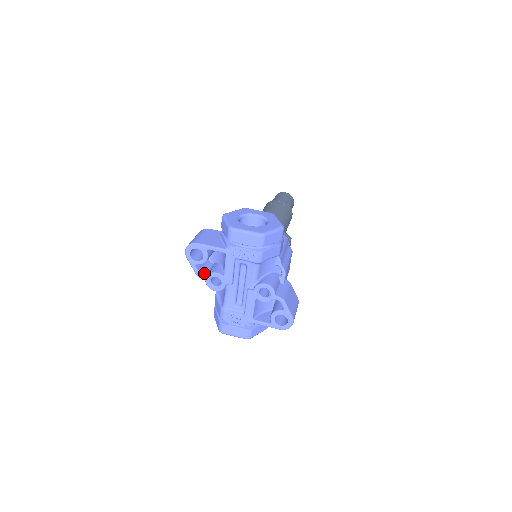
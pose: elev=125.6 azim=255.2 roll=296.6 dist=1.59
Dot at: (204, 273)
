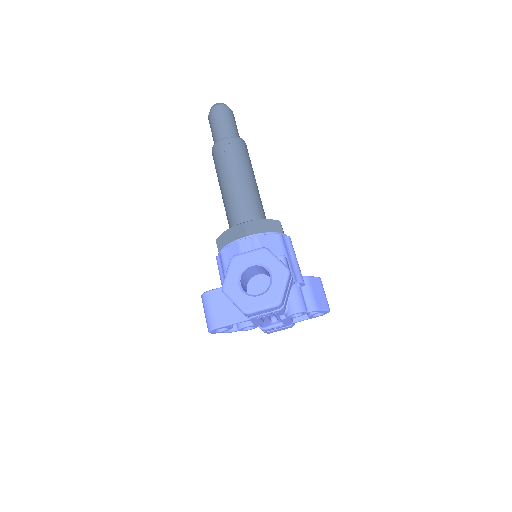
Dot at: (233, 327)
